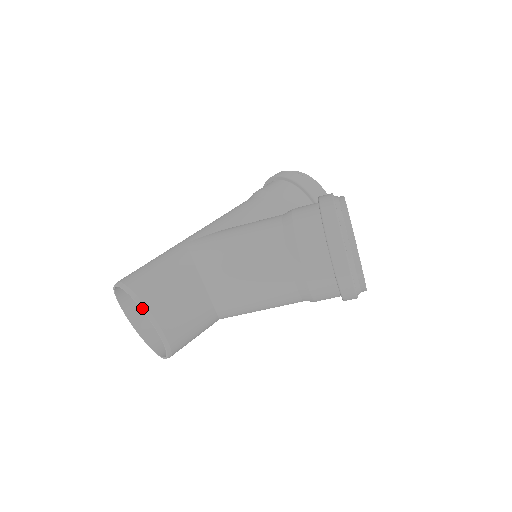
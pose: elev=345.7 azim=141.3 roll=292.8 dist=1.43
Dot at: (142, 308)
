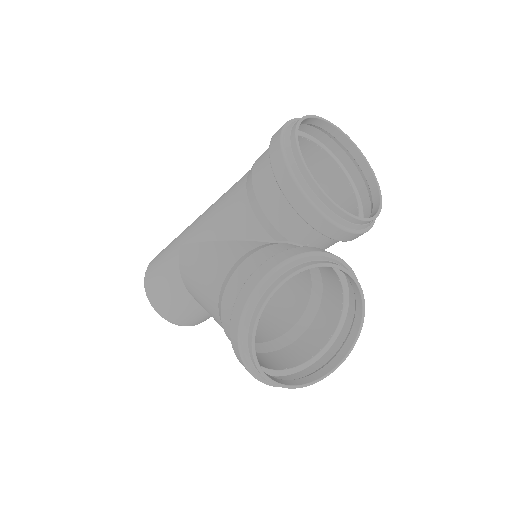
Dot at: (154, 309)
